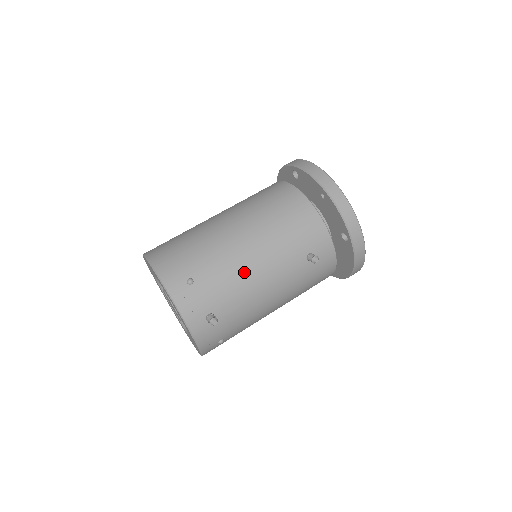
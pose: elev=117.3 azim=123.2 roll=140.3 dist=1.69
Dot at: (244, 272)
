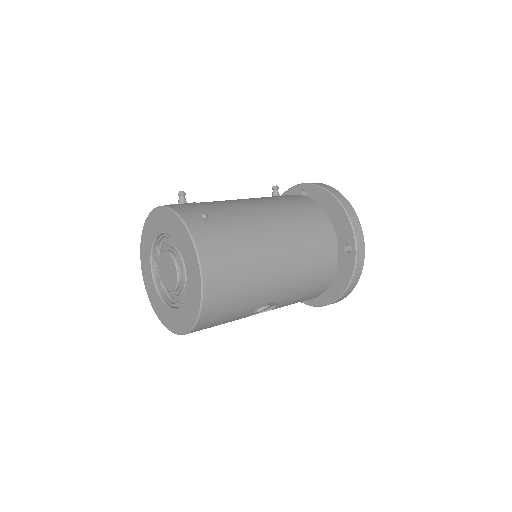
Dot at: occluded
